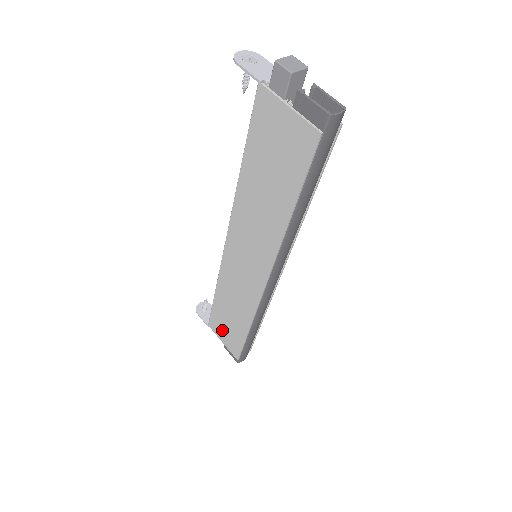
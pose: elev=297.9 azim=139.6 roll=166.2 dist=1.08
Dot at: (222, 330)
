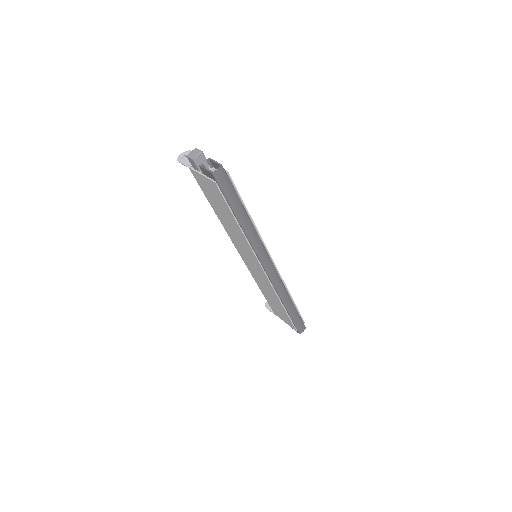
Dot at: (279, 313)
